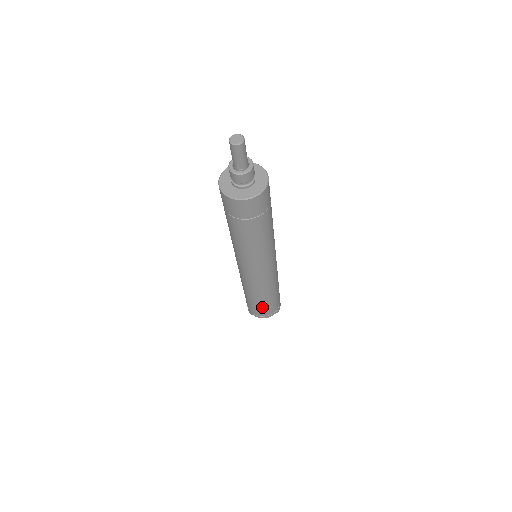
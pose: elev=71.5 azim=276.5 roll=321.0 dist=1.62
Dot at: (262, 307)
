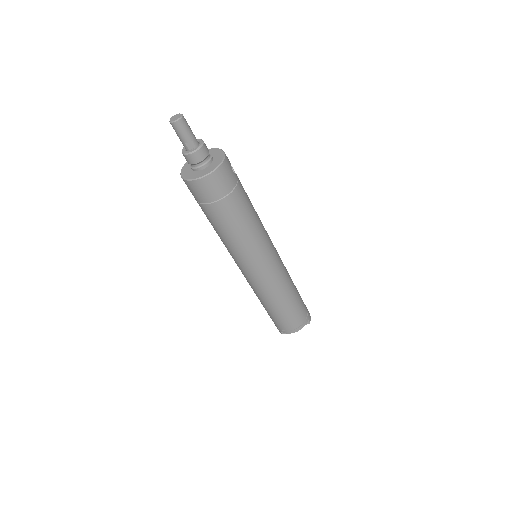
Dot at: (286, 317)
